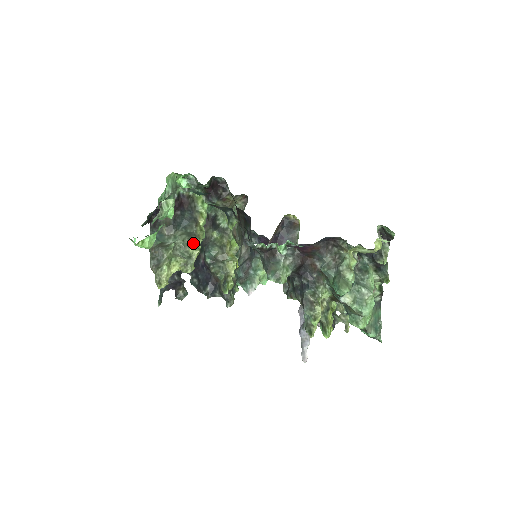
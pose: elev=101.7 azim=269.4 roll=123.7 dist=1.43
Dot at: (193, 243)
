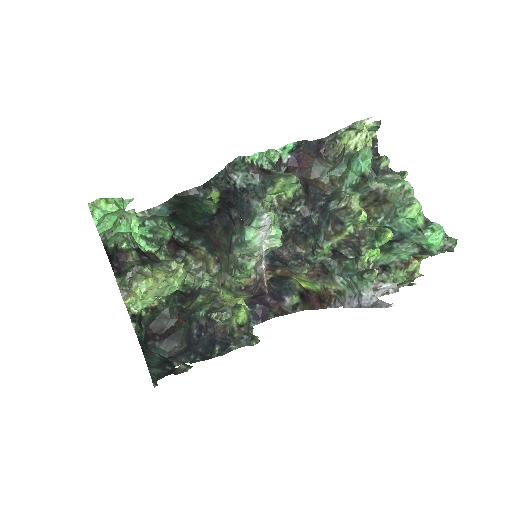
Dot at: (174, 260)
